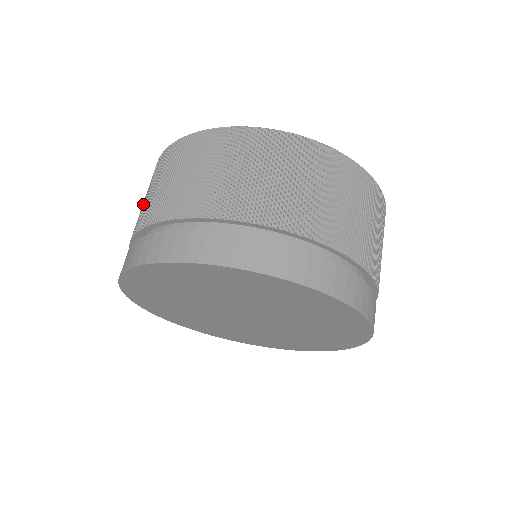
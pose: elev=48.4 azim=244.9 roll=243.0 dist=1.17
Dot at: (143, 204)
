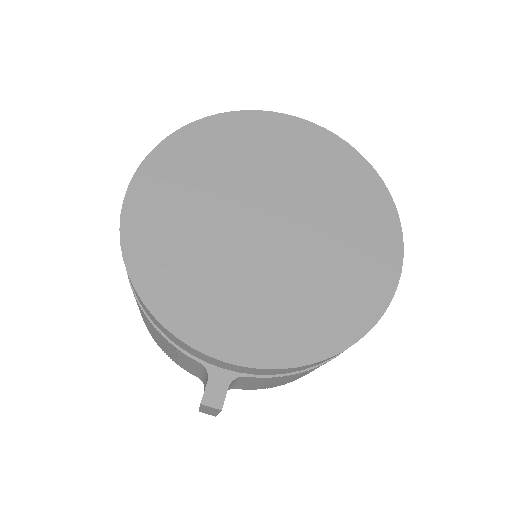
Dot at: occluded
